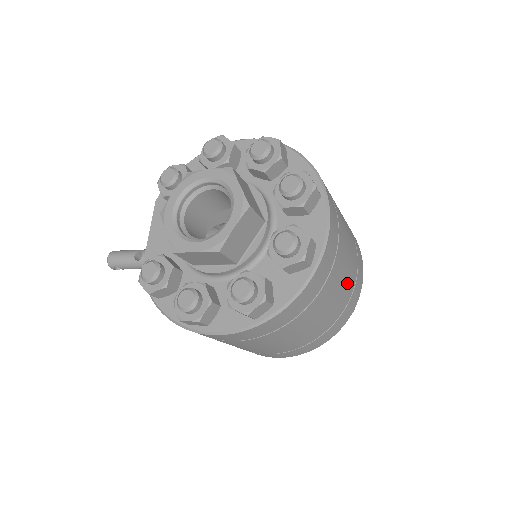
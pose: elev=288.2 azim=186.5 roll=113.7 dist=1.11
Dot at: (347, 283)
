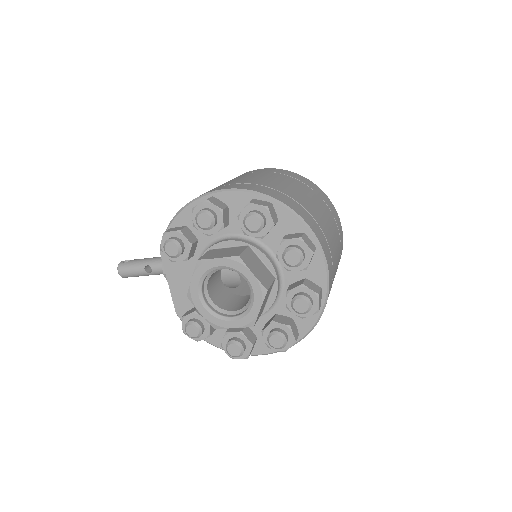
Dot at: (337, 265)
